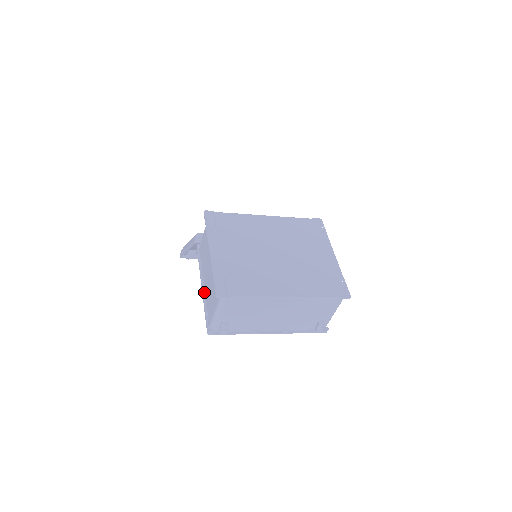
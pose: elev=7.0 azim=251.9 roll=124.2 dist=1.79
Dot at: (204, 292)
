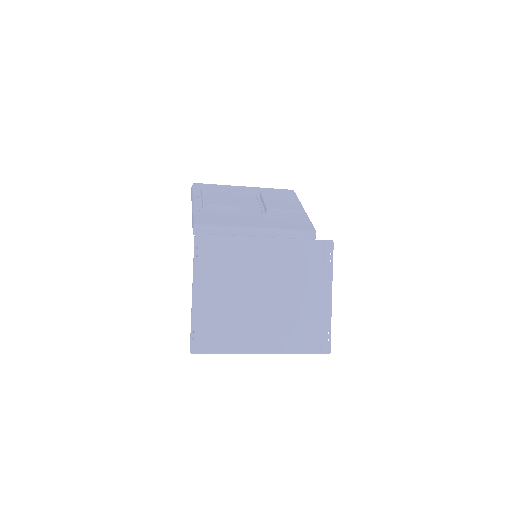
Dot at: occluded
